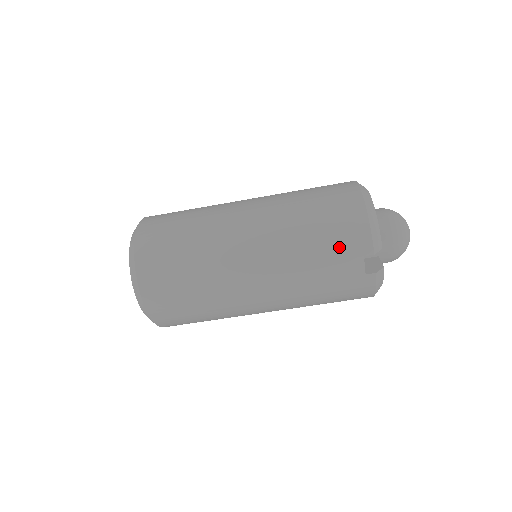
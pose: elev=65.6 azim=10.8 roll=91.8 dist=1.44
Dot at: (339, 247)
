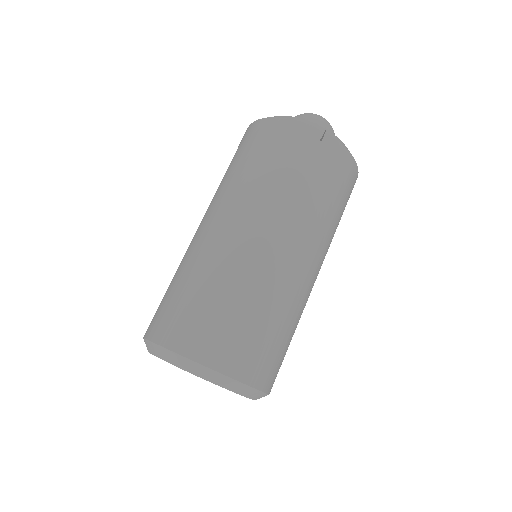
Dot at: (280, 148)
